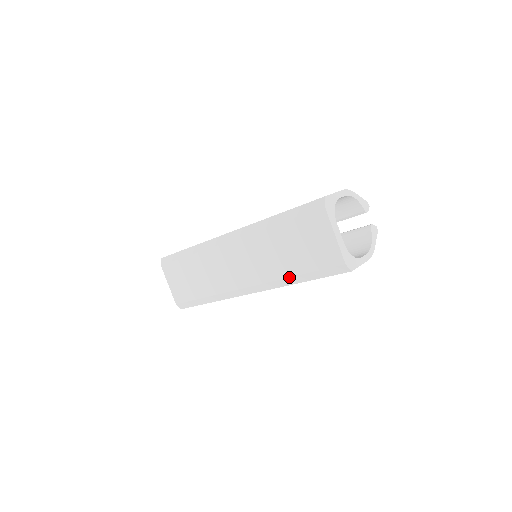
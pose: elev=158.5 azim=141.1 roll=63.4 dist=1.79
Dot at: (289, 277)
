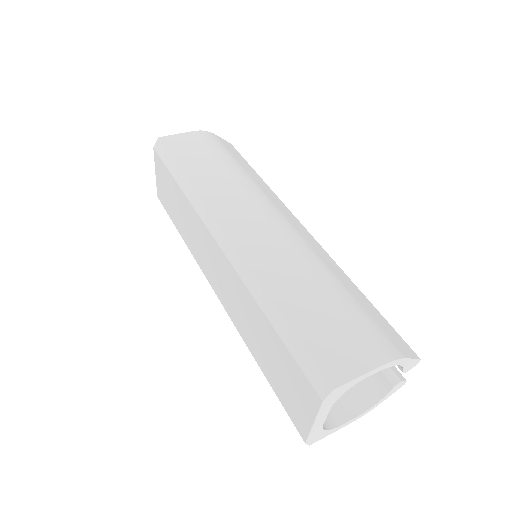
Dot at: occluded
